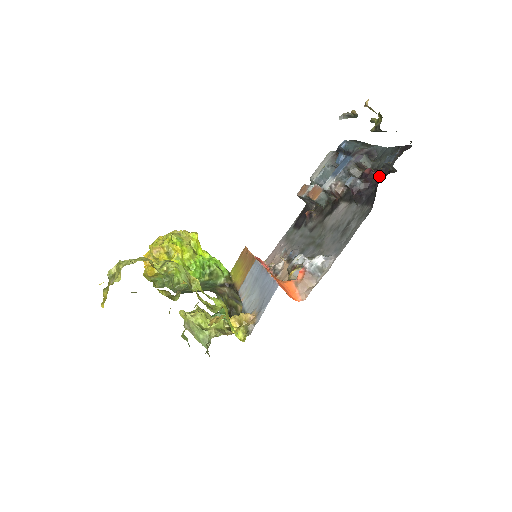
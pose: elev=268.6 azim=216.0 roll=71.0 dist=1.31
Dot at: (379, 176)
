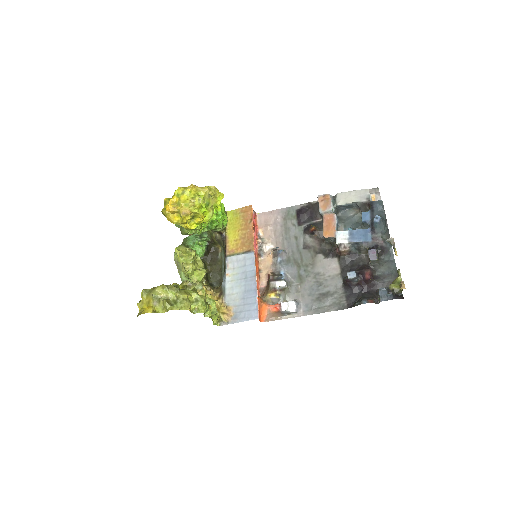
Dot at: (370, 286)
